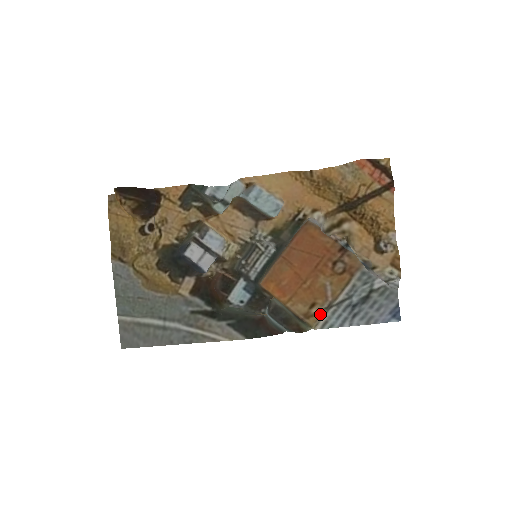
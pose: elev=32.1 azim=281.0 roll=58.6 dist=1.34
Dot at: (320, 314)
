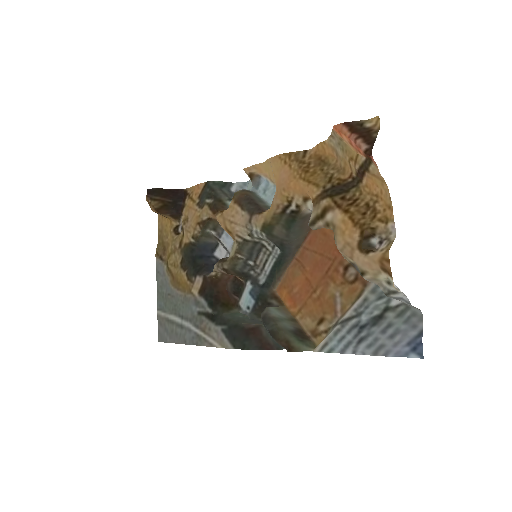
Dot at: (327, 333)
